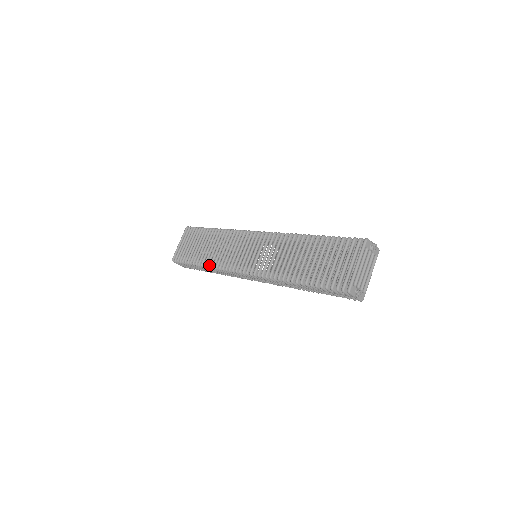
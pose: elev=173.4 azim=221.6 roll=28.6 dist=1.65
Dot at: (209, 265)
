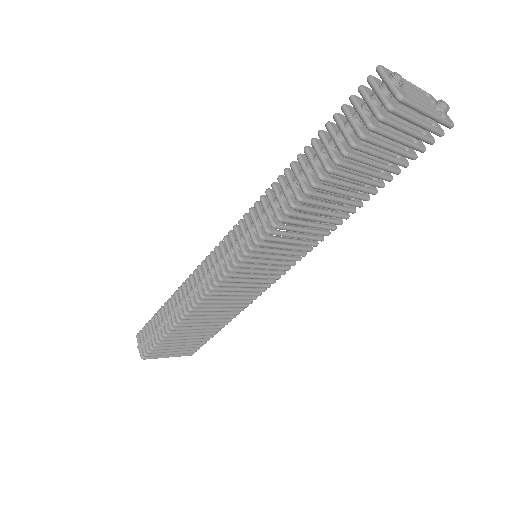
Dot at: (184, 283)
